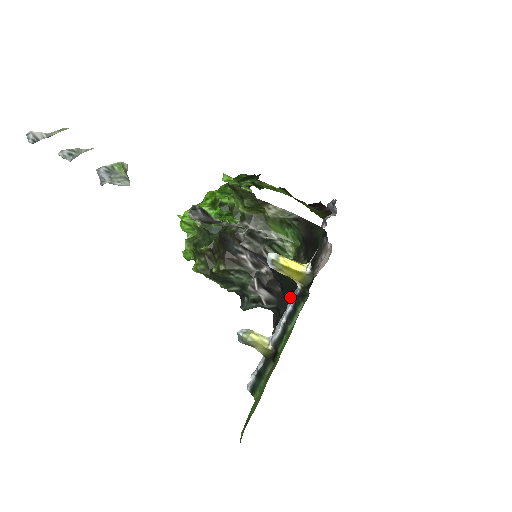
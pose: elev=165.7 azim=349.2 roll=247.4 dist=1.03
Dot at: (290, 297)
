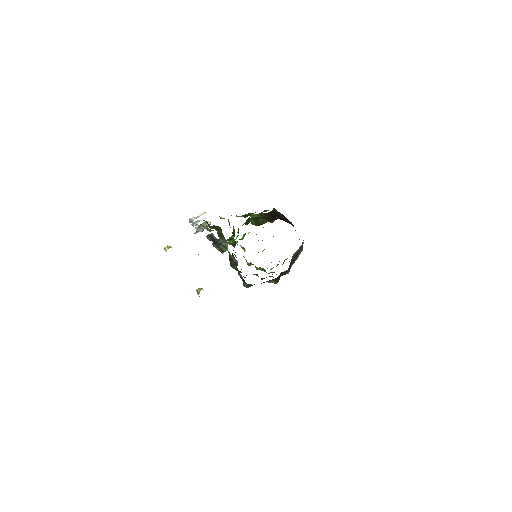
Dot at: occluded
